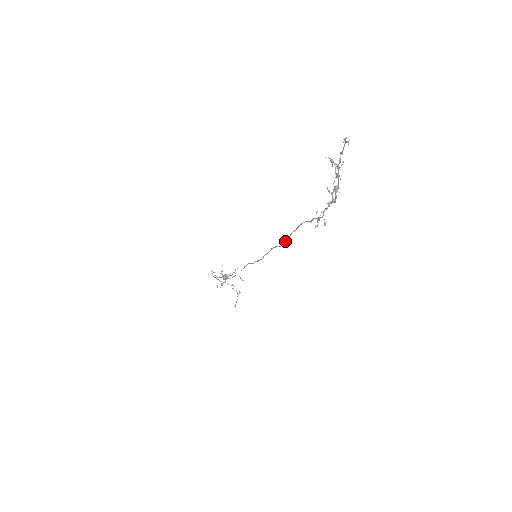
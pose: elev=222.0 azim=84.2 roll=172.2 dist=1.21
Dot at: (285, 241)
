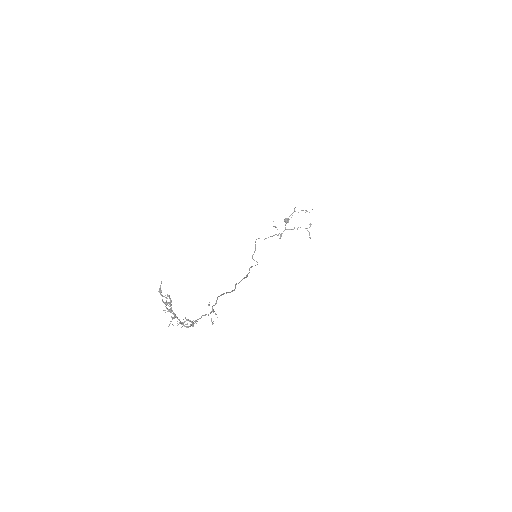
Dot at: (230, 292)
